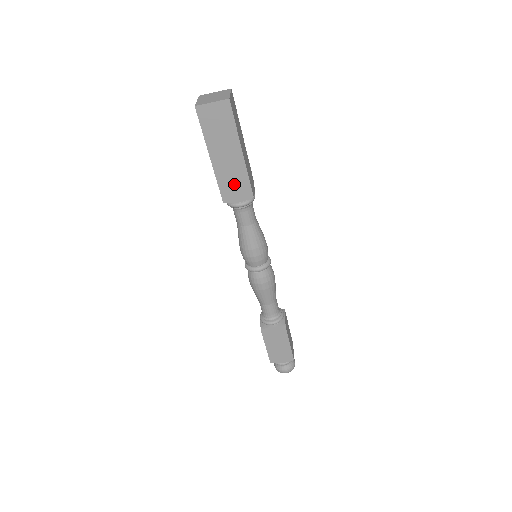
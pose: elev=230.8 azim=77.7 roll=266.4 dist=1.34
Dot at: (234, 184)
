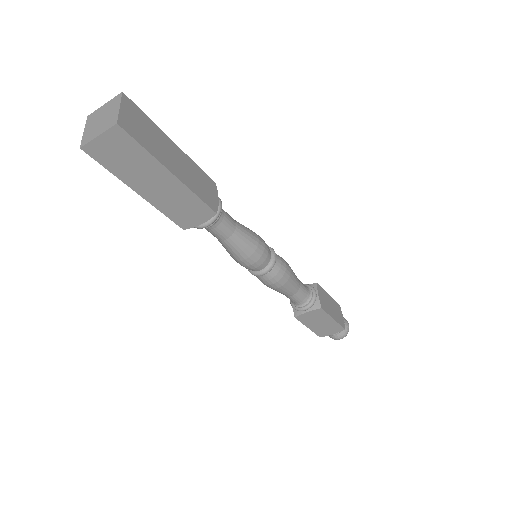
Dot at: (185, 209)
